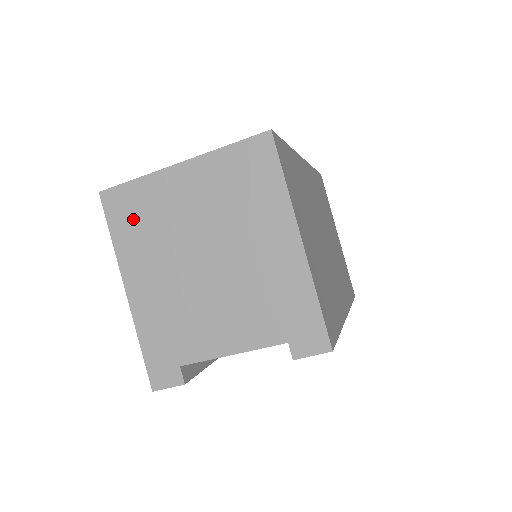
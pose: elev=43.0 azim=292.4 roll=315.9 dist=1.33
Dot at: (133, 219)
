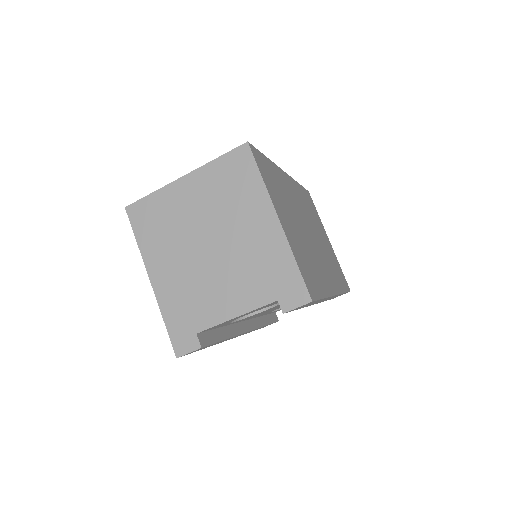
Dot at: (152, 224)
